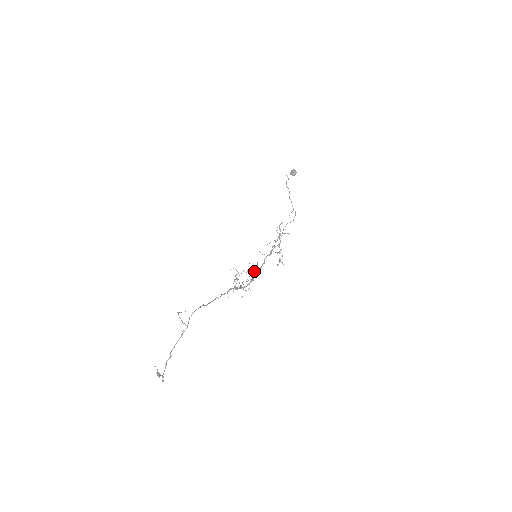
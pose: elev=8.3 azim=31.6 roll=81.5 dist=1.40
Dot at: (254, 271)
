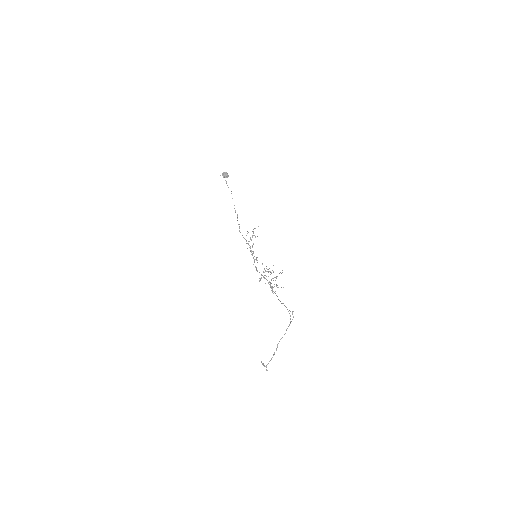
Dot at: (267, 271)
